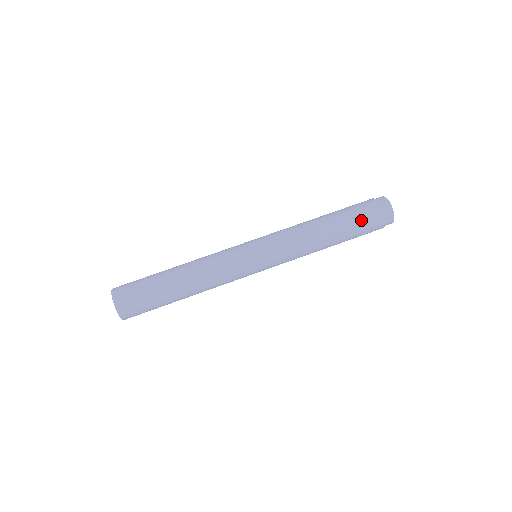
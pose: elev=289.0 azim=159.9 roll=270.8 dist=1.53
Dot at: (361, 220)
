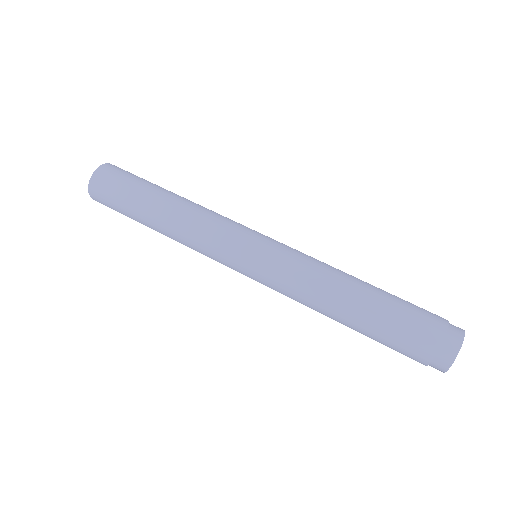
Dot at: (394, 342)
